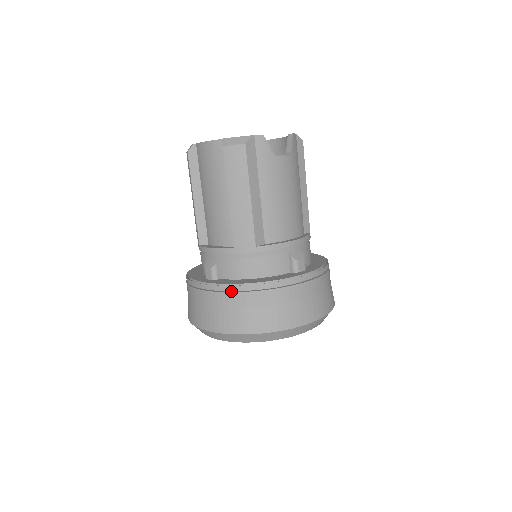
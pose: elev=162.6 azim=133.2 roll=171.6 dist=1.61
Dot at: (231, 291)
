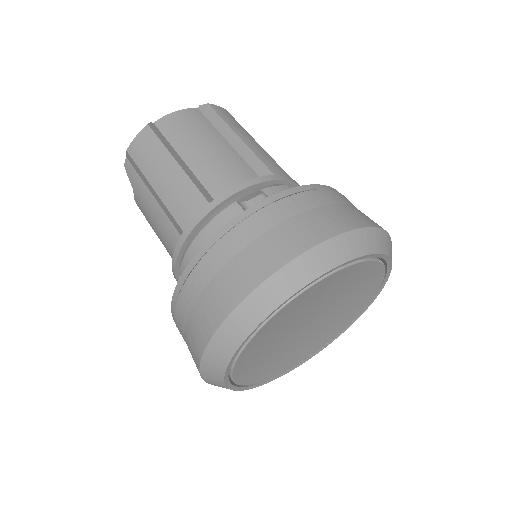
Dot at: (316, 192)
